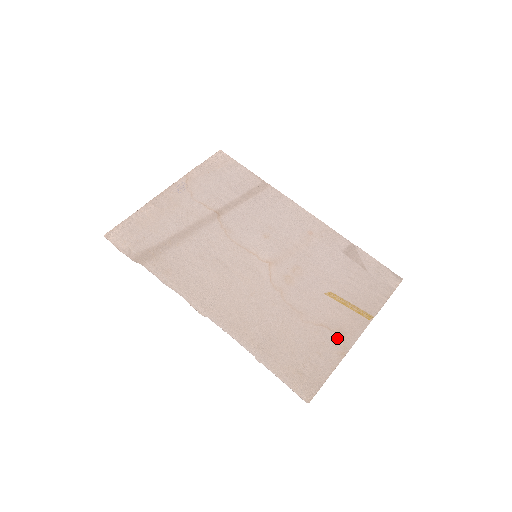
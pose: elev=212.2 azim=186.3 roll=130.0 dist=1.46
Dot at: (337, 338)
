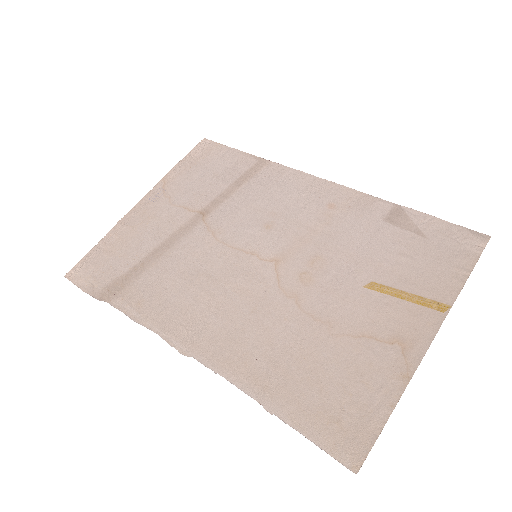
Dot at: (392, 352)
